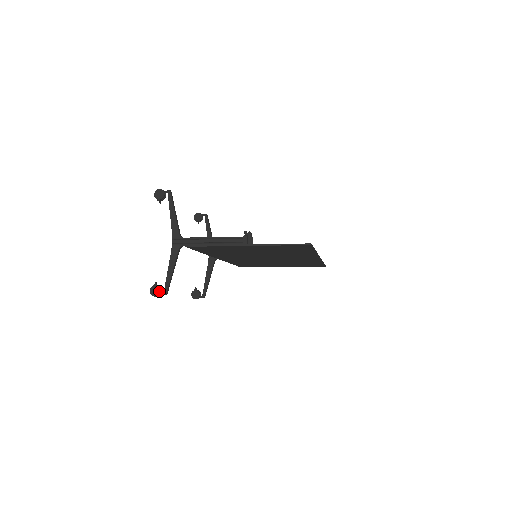
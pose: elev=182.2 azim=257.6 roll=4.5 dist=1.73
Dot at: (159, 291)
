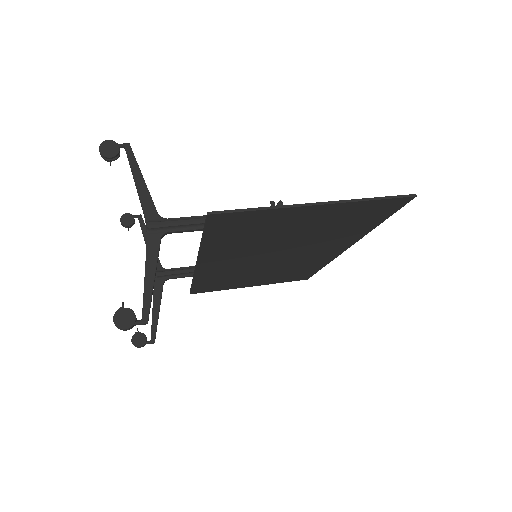
Dot at: (133, 318)
